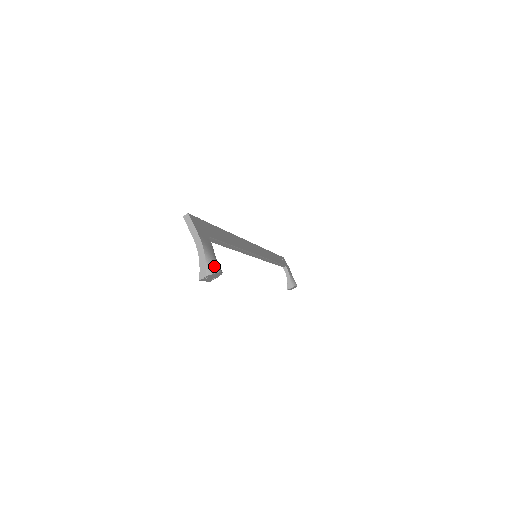
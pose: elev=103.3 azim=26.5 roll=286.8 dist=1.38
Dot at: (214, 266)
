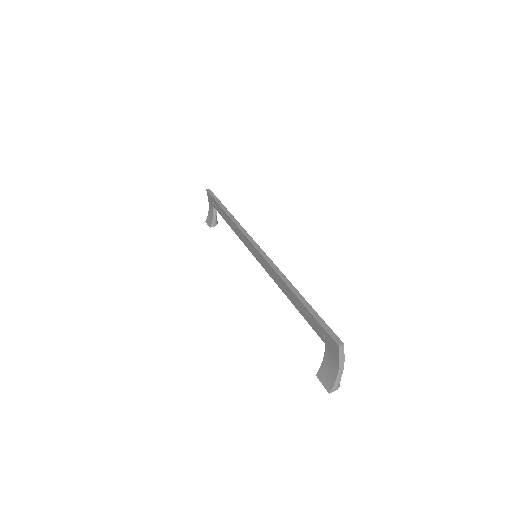
Dot at: occluded
